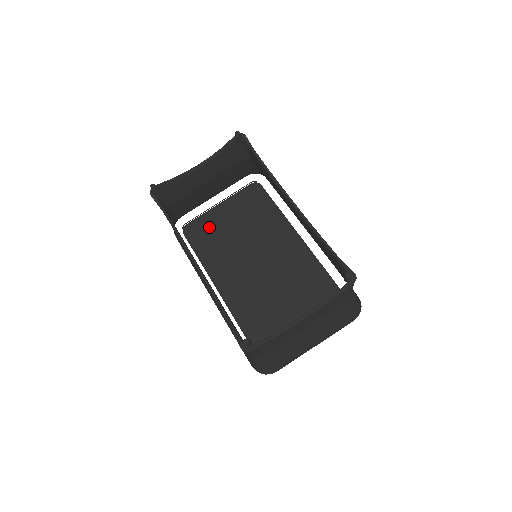
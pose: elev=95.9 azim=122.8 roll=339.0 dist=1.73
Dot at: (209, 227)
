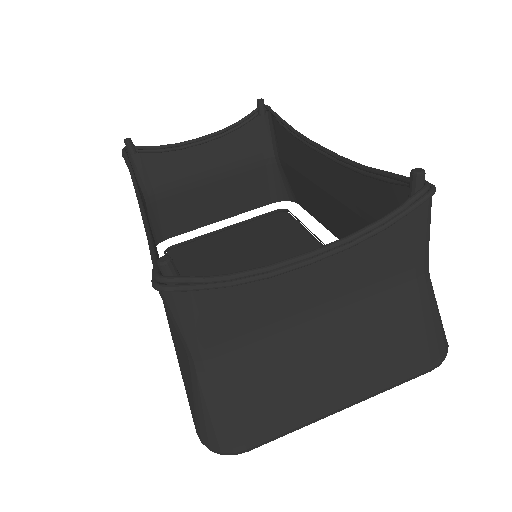
Dot at: (203, 250)
